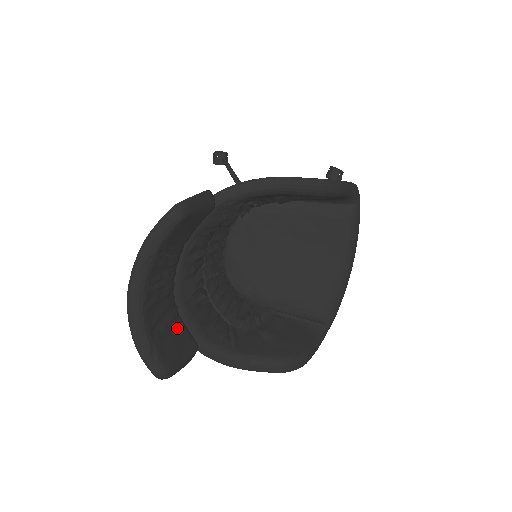
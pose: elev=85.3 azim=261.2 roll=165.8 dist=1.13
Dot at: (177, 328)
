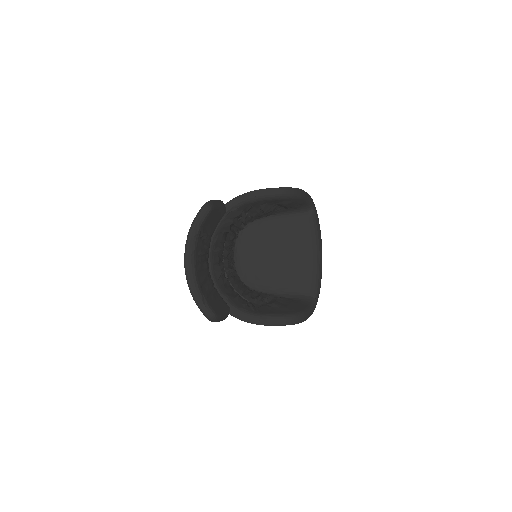
Dot at: (215, 293)
